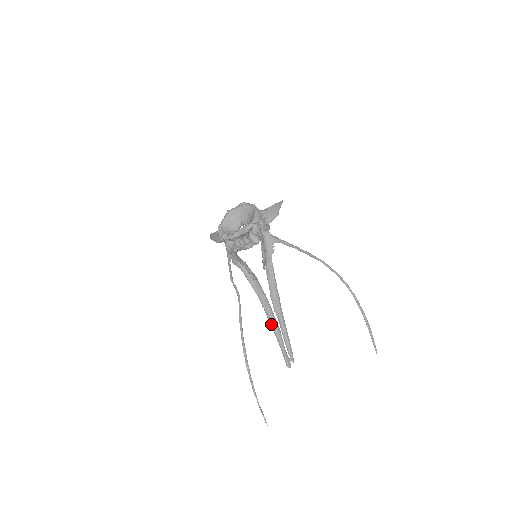
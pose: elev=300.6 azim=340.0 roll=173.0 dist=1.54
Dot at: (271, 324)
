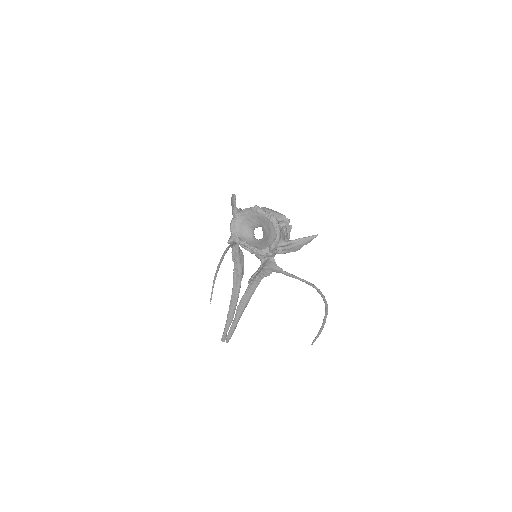
Dot at: (228, 312)
